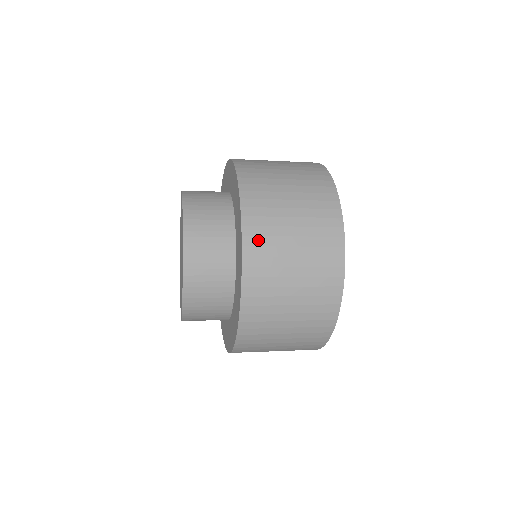
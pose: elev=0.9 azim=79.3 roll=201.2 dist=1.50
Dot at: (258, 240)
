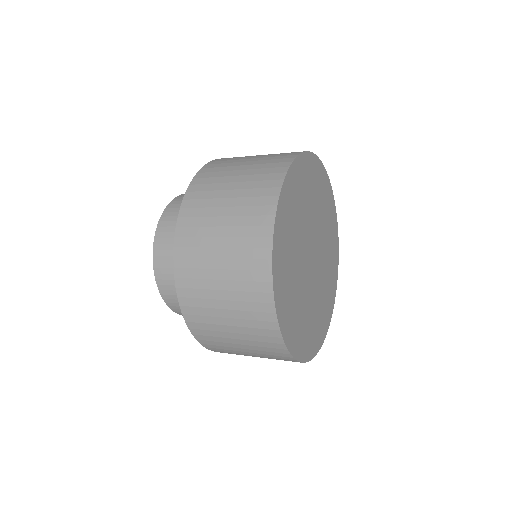
Dot at: (206, 338)
